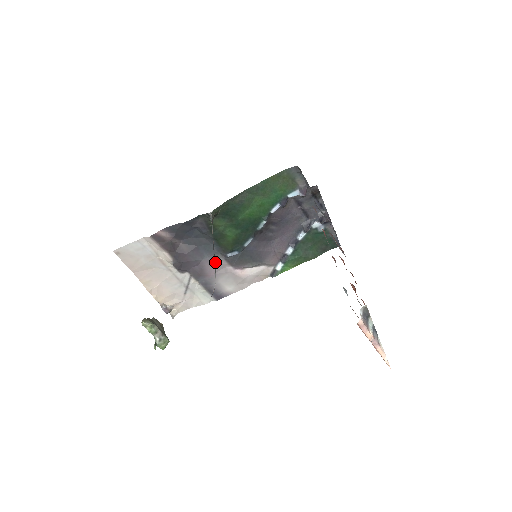
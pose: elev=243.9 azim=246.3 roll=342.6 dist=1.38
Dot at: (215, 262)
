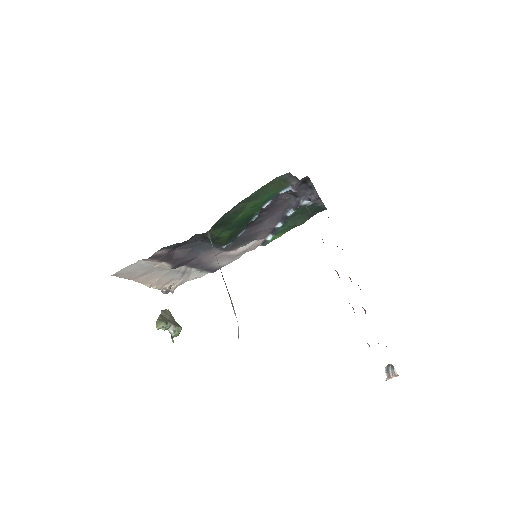
Dot at: (211, 254)
